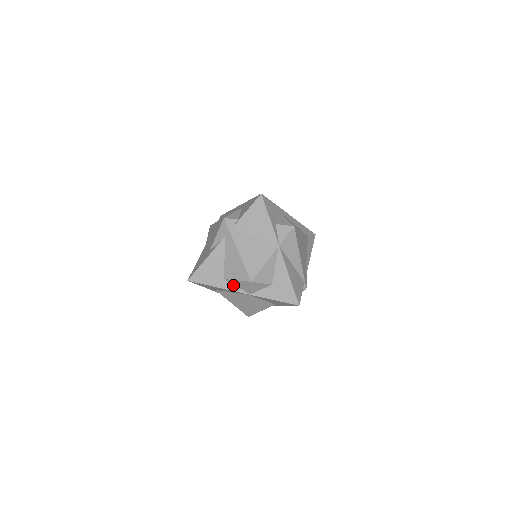
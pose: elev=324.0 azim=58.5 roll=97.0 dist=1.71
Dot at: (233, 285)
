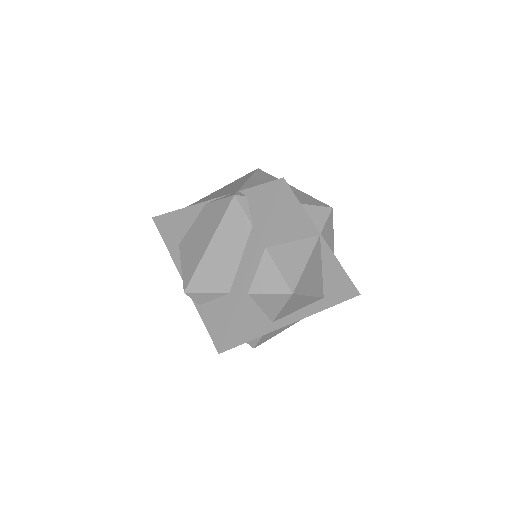
Dot at: occluded
